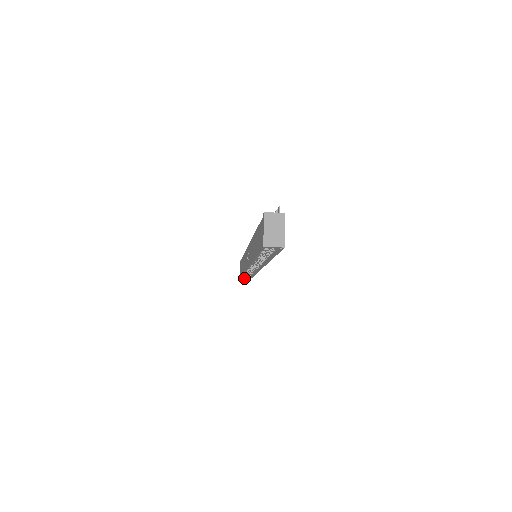
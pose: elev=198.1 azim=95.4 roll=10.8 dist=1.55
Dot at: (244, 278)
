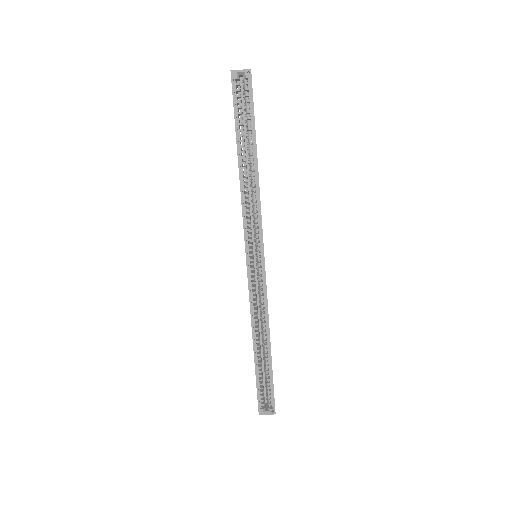
Dot at: (265, 413)
